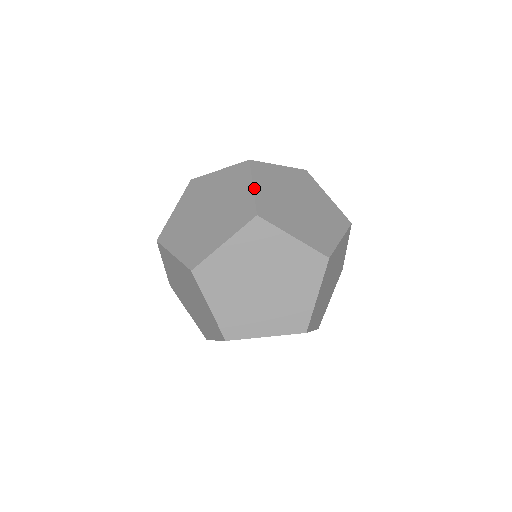
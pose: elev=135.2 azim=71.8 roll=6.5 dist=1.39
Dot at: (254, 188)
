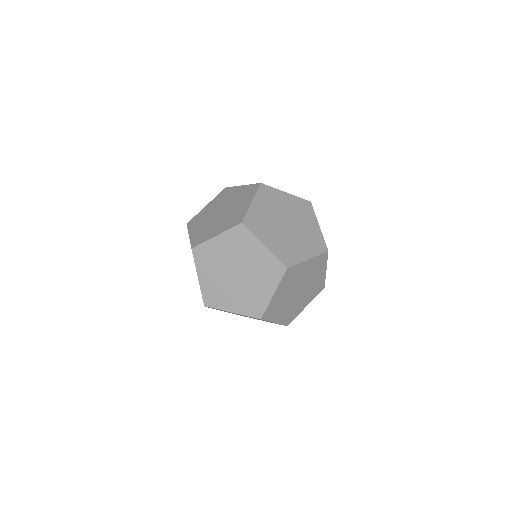
Dot at: (244, 185)
